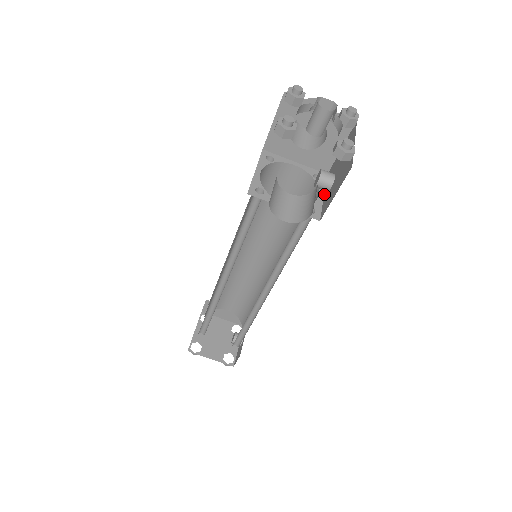
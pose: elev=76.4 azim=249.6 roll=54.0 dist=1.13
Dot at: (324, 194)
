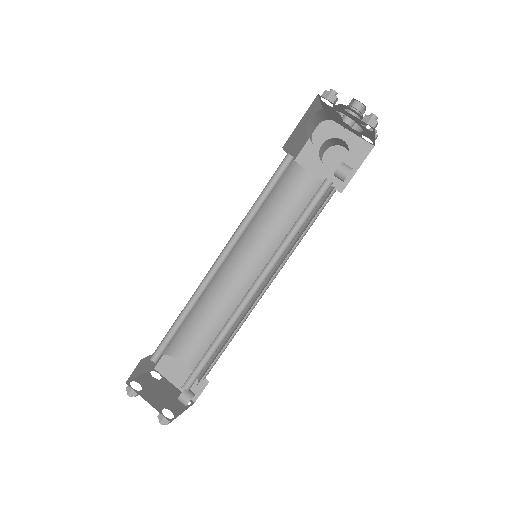
Dot at: occluded
